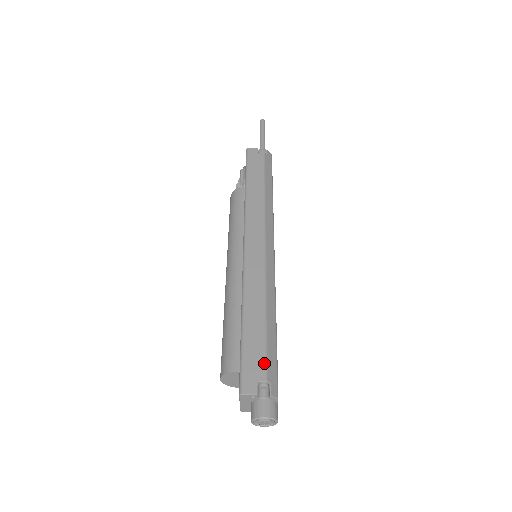
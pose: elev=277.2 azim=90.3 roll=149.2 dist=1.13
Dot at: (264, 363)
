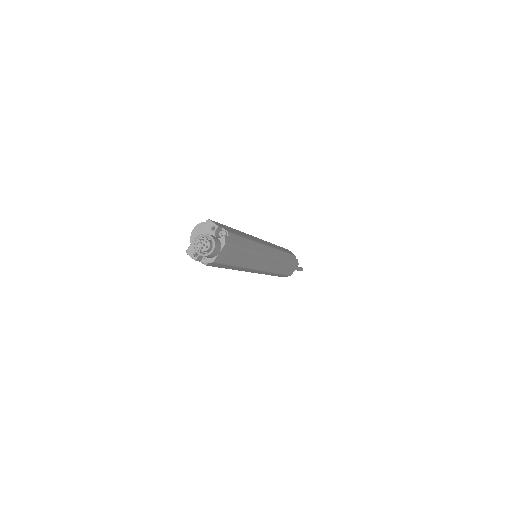
Dot at: (233, 232)
